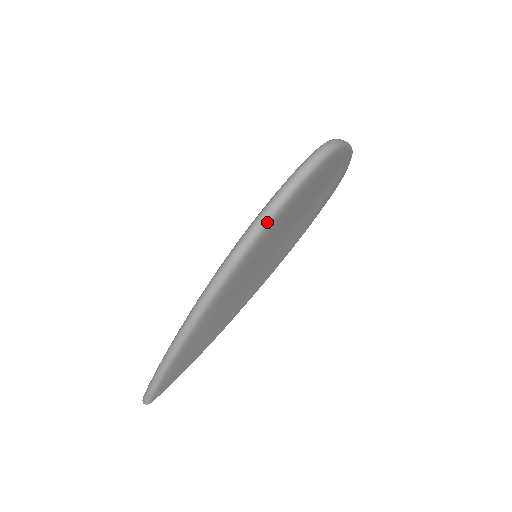
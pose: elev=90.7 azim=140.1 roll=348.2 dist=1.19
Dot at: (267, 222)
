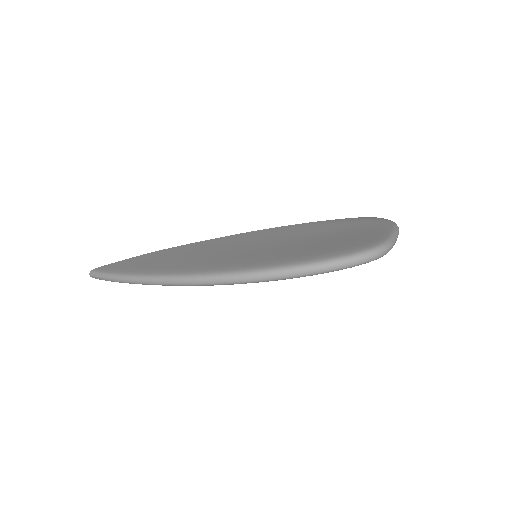
Dot at: (283, 278)
